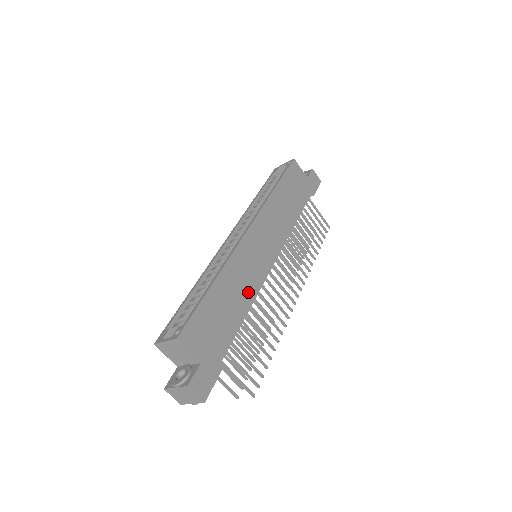
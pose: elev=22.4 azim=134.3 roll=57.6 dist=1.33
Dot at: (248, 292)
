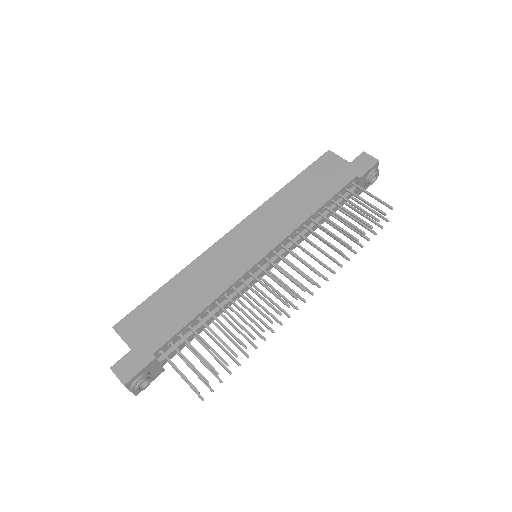
Dot at: (214, 287)
